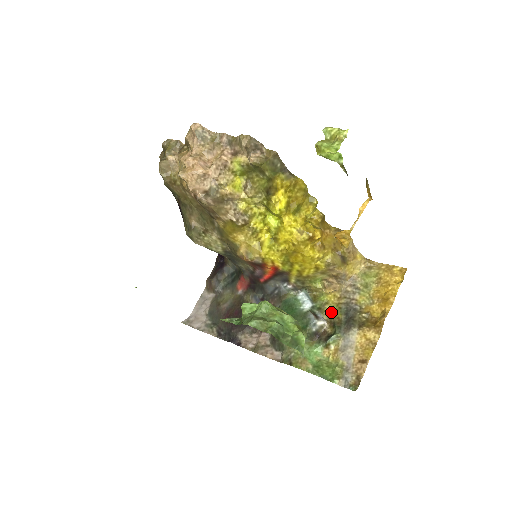
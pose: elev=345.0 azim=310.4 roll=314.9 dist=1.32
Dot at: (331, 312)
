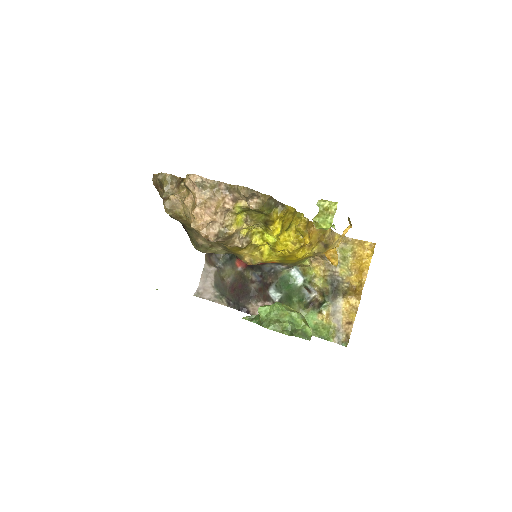
Dot at: (319, 284)
